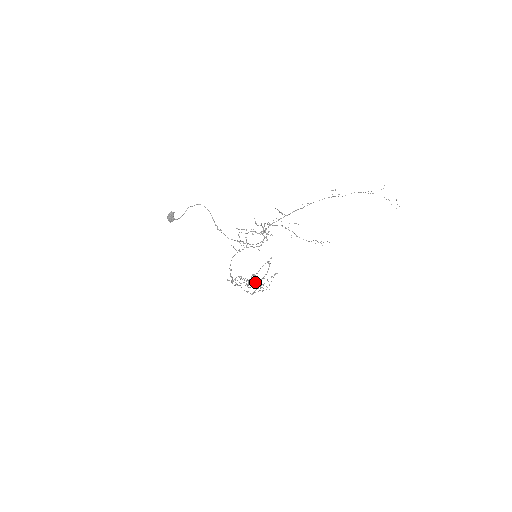
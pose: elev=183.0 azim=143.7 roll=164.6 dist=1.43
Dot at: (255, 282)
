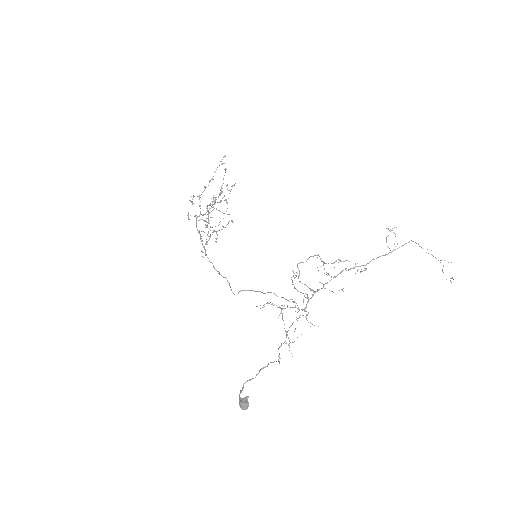
Dot at: occluded
